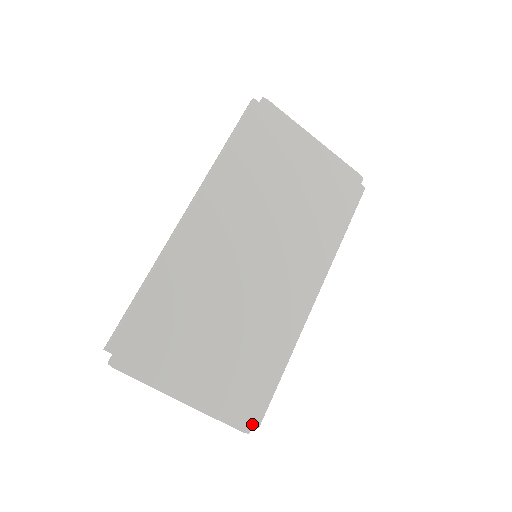
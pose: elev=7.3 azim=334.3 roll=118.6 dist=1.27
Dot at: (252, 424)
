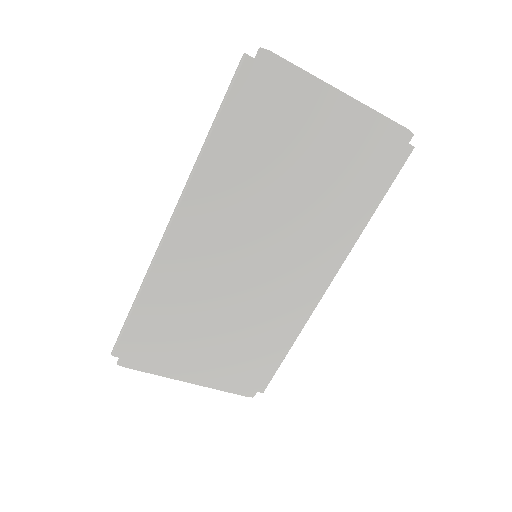
Dot at: (256, 391)
